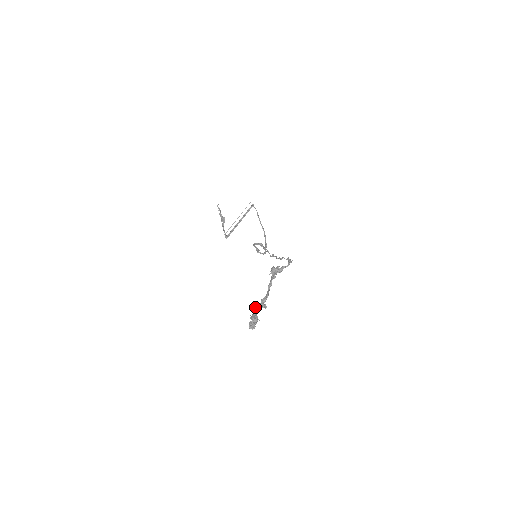
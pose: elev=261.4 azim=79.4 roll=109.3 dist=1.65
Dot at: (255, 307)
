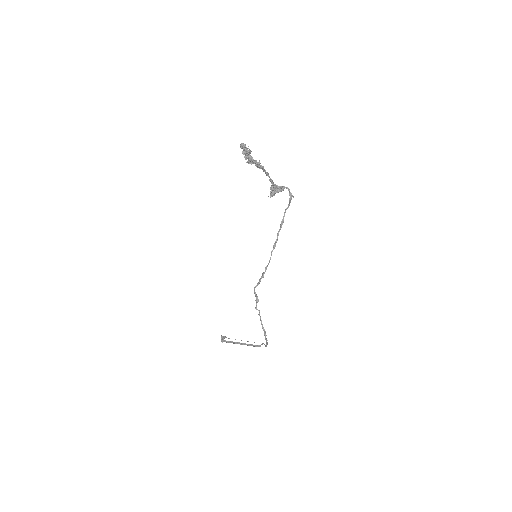
Dot at: (249, 160)
